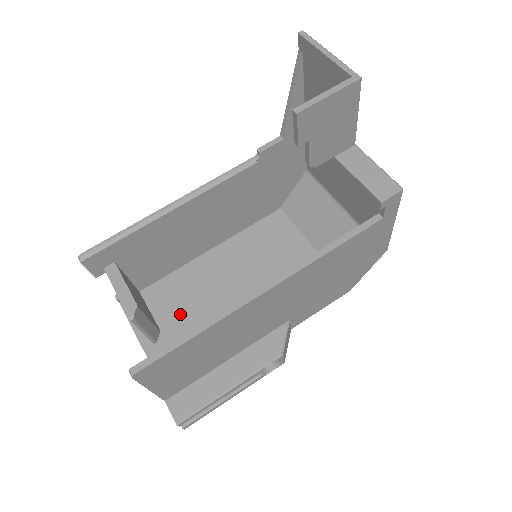
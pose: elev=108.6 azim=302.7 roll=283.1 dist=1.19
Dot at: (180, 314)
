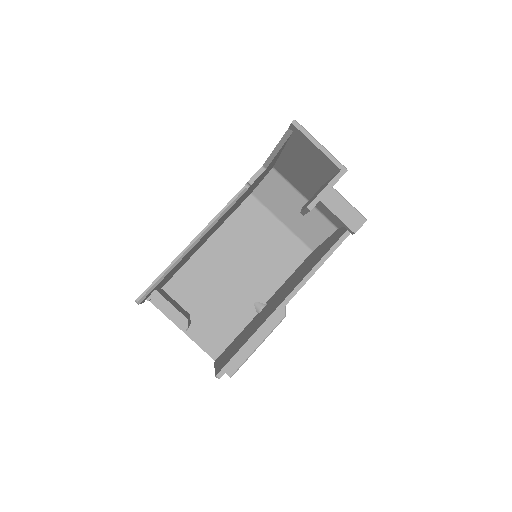
Dot at: (200, 299)
